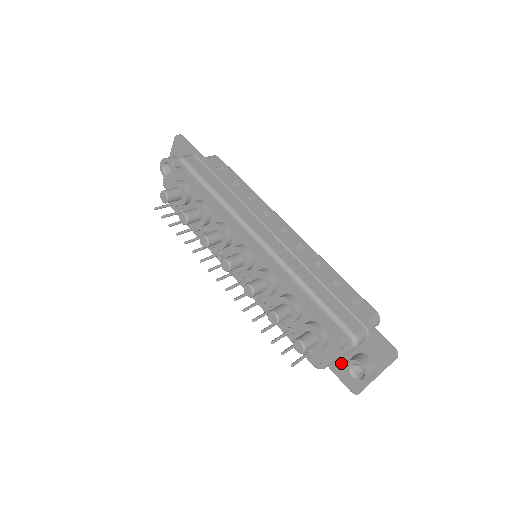
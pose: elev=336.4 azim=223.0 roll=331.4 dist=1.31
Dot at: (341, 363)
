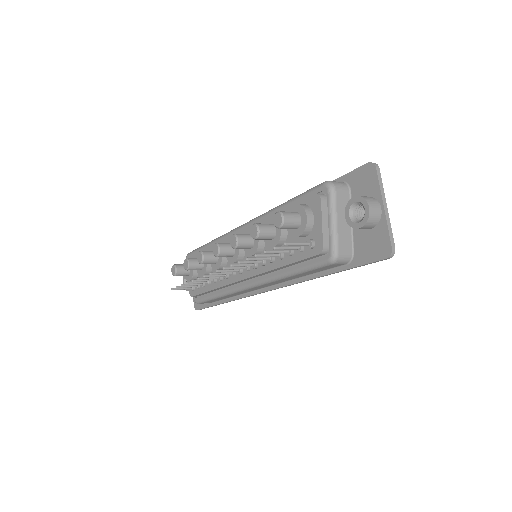
Dot at: (357, 244)
